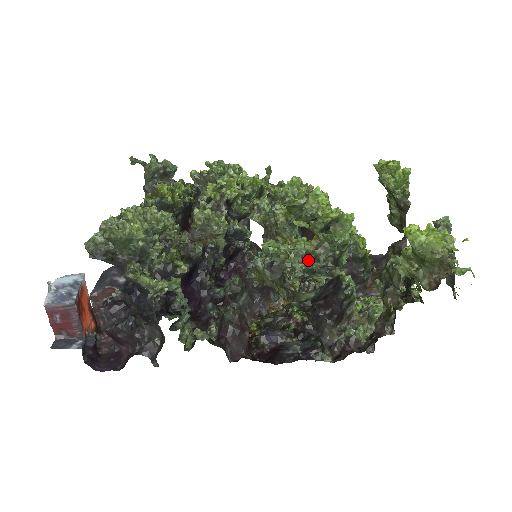
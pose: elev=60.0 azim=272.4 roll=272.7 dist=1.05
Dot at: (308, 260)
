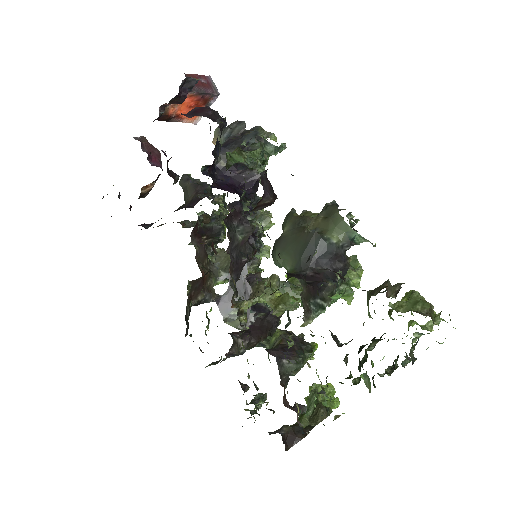
Dot at: occluded
